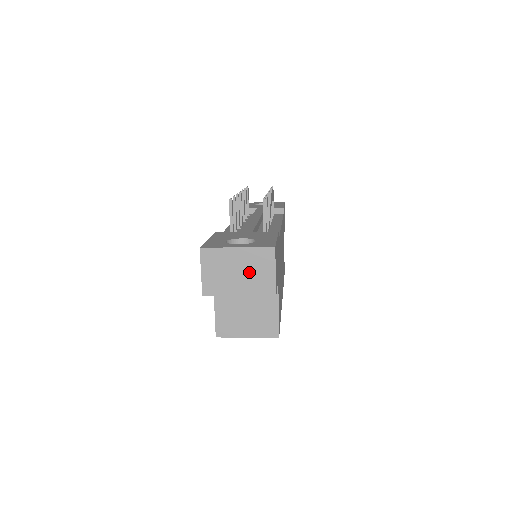
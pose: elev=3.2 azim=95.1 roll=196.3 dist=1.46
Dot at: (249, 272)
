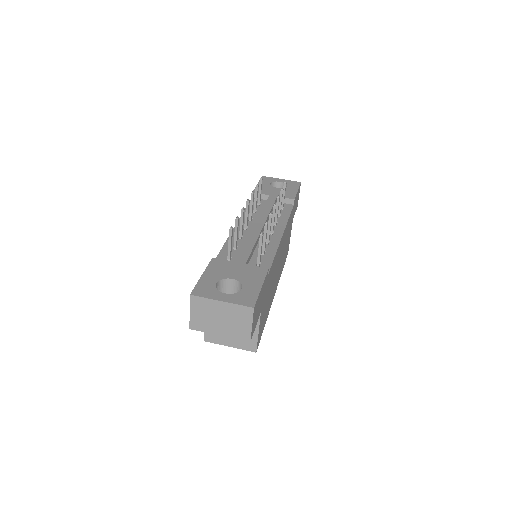
Dot at: (230, 321)
